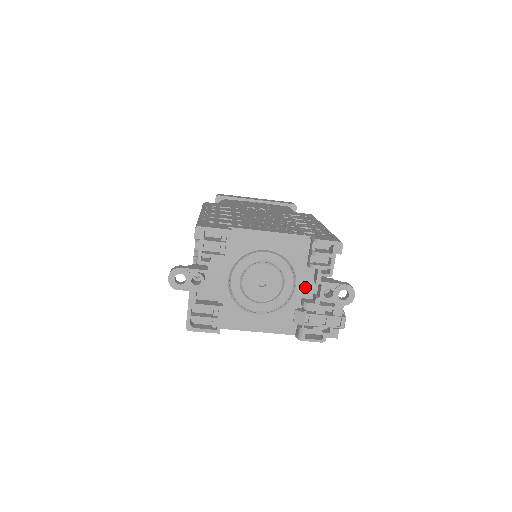
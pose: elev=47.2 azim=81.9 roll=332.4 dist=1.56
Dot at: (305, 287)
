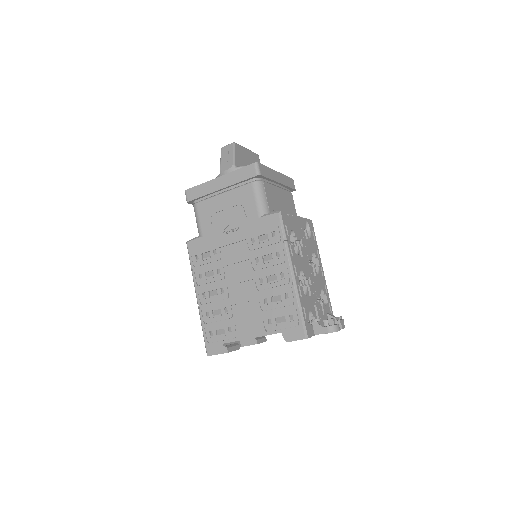
Dot at: occluded
